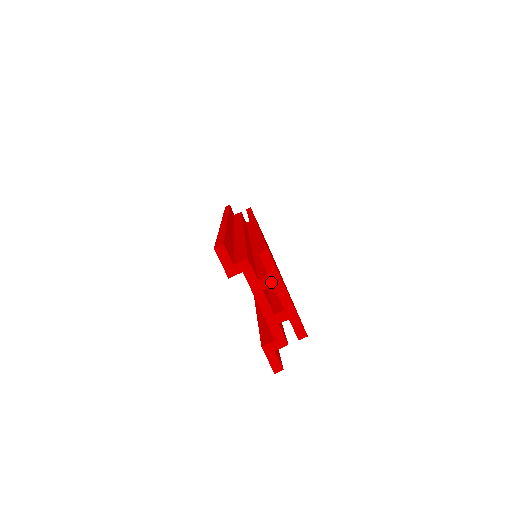
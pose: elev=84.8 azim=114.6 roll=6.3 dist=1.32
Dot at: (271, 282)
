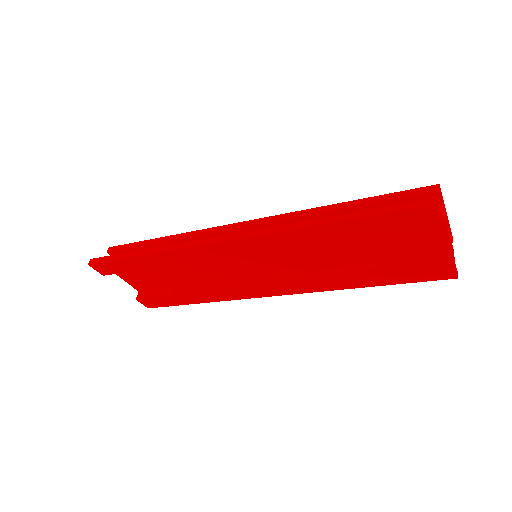
Dot at: (444, 209)
